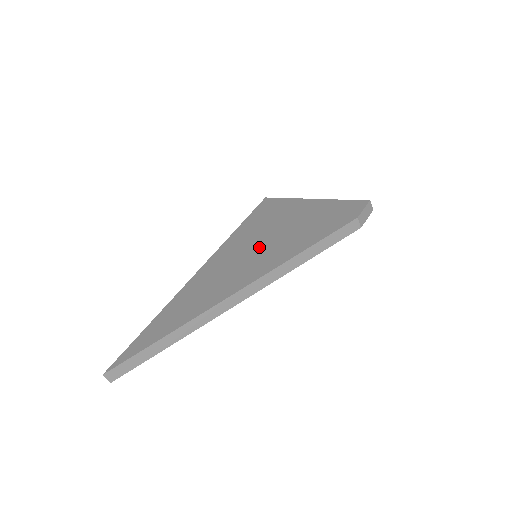
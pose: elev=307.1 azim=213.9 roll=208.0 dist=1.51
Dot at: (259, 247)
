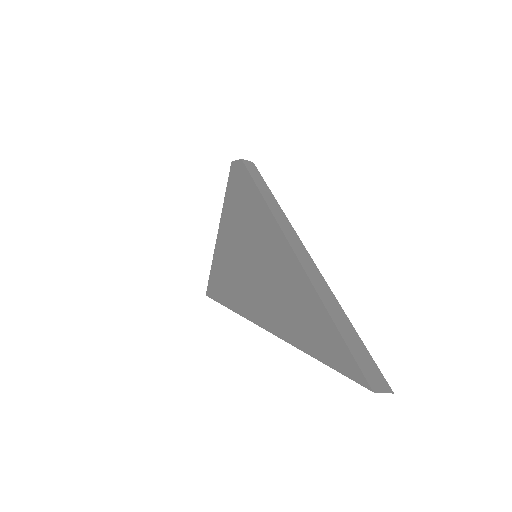
Dot at: (246, 251)
